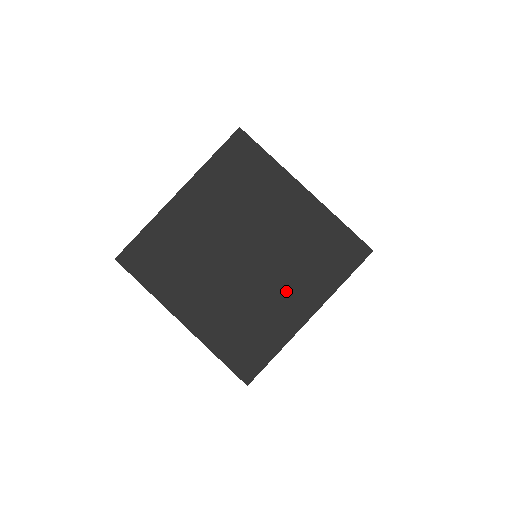
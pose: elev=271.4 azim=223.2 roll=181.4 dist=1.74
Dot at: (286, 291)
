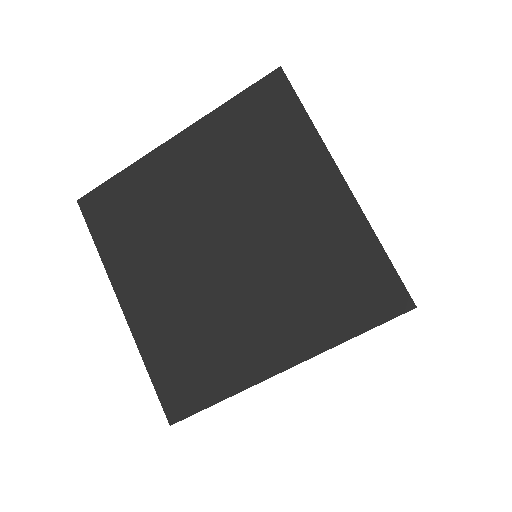
Dot at: (264, 318)
